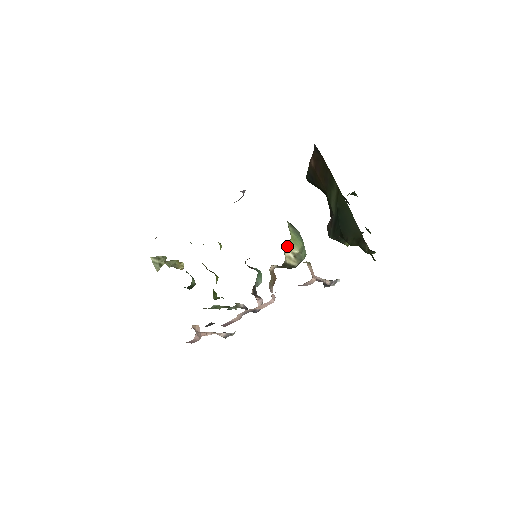
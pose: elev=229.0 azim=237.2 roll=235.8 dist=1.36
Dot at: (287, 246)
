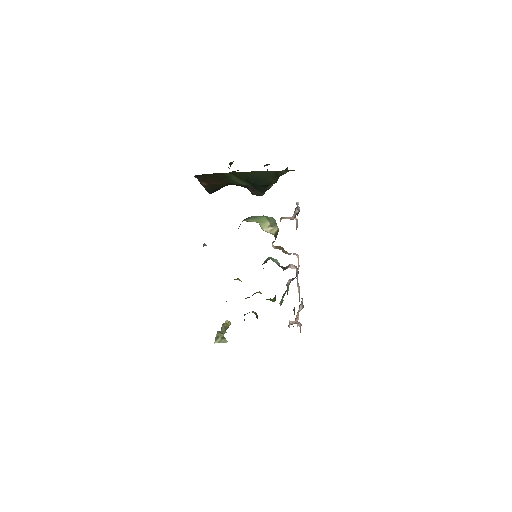
Dot at: (263, 228)
